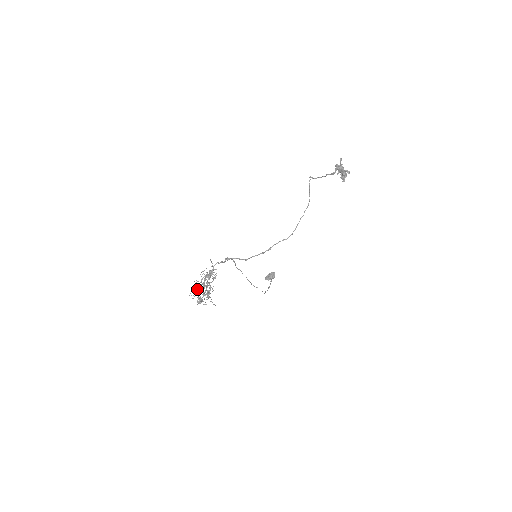
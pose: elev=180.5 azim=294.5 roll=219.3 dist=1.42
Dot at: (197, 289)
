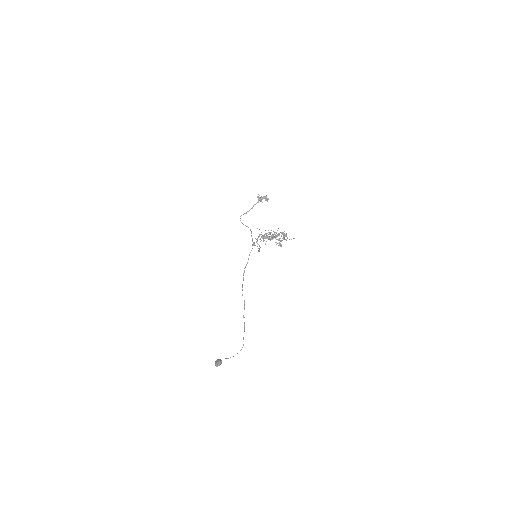
Dot at: (273, 236)
